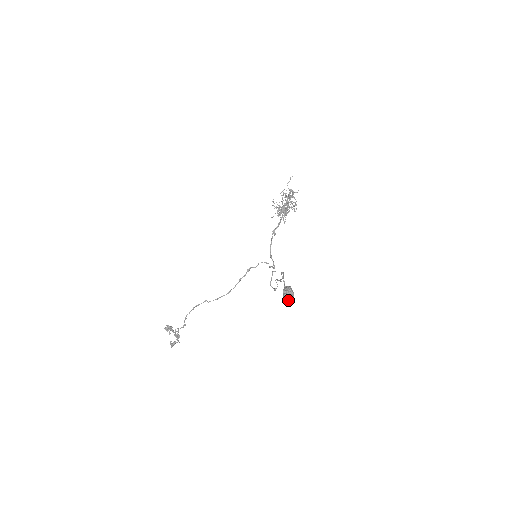
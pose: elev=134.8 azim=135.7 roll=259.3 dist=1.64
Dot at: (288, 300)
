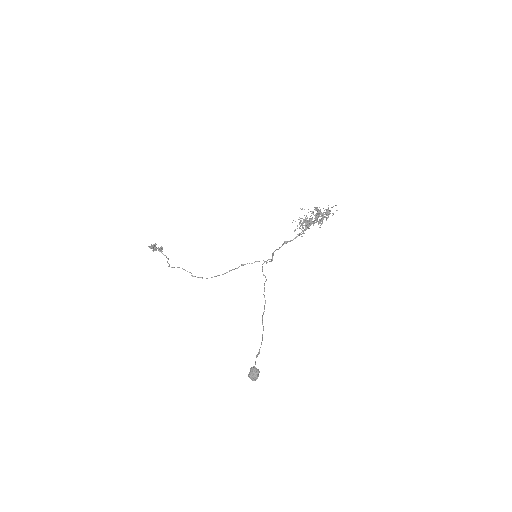
Dot at: occluded
